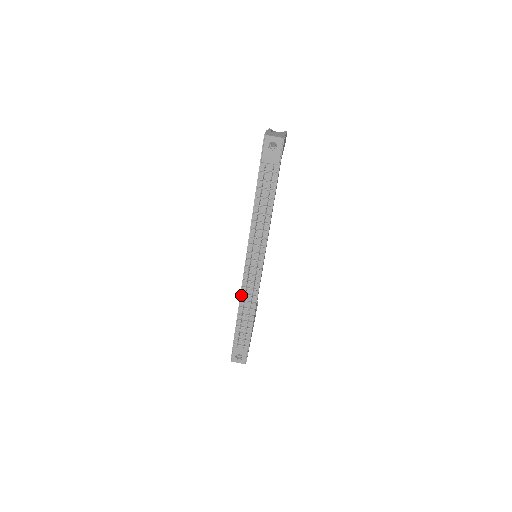
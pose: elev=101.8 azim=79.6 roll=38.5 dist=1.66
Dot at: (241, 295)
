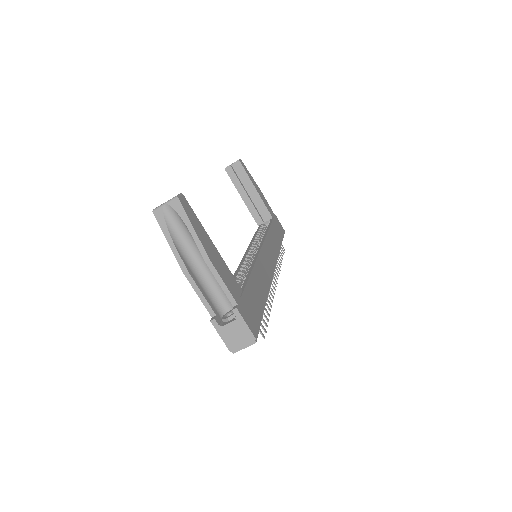
Dot at: occluded
